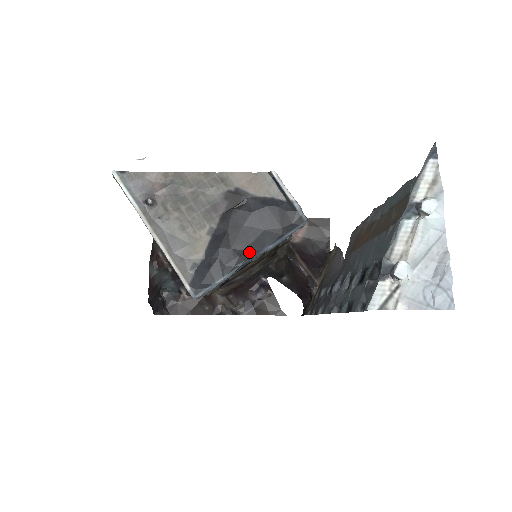
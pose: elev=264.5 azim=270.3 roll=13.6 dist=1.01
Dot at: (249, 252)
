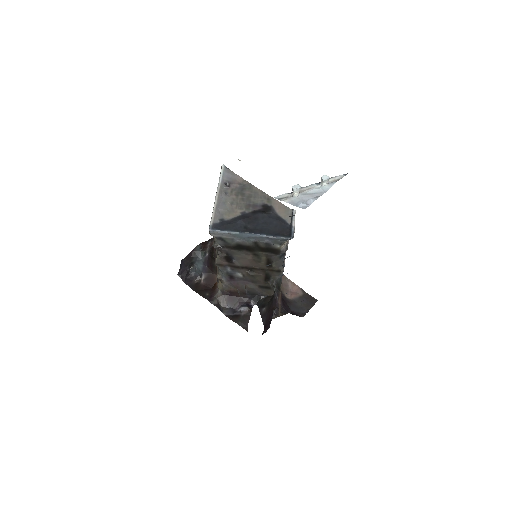
Dot at: (253, 231)
